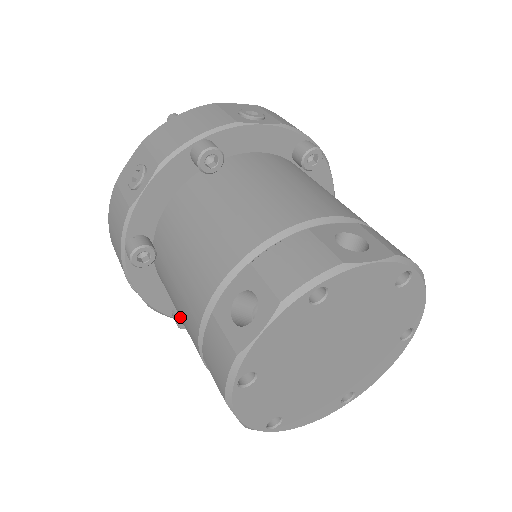
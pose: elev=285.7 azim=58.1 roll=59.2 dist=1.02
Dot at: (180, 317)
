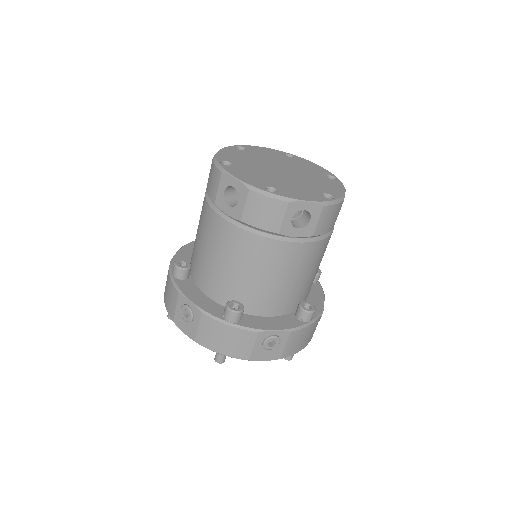
Dot at: (209, 248)
